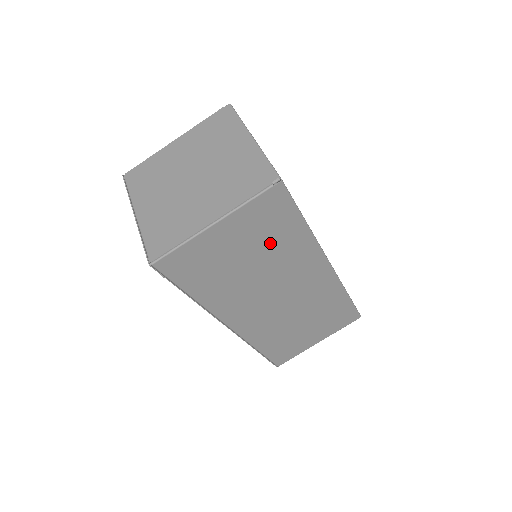
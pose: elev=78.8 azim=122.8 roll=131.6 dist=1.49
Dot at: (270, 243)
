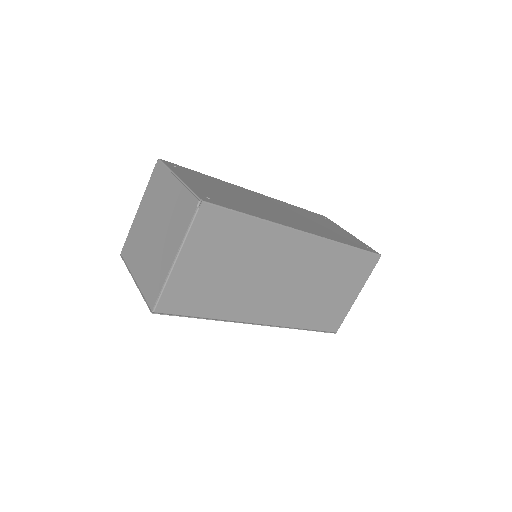
Dot at: (235, 247)
